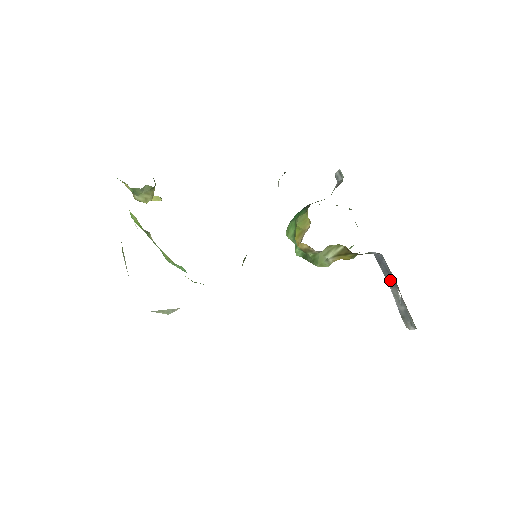
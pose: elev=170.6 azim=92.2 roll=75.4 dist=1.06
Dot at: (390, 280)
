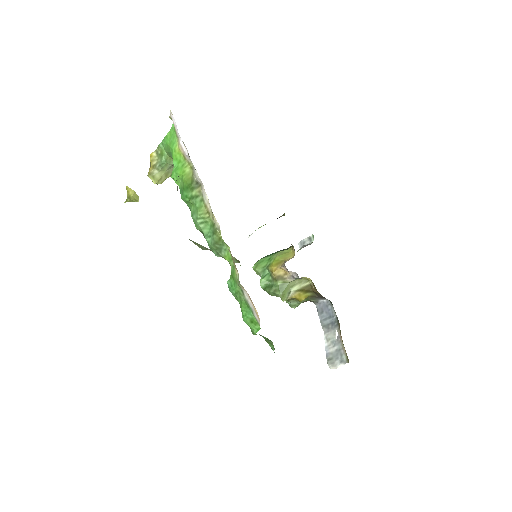
Dot at: (328, 325)
